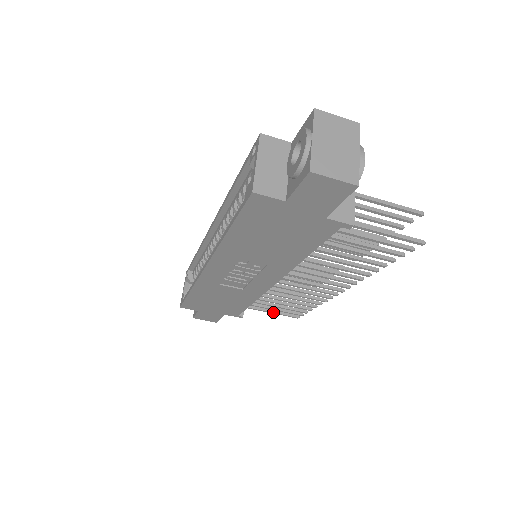
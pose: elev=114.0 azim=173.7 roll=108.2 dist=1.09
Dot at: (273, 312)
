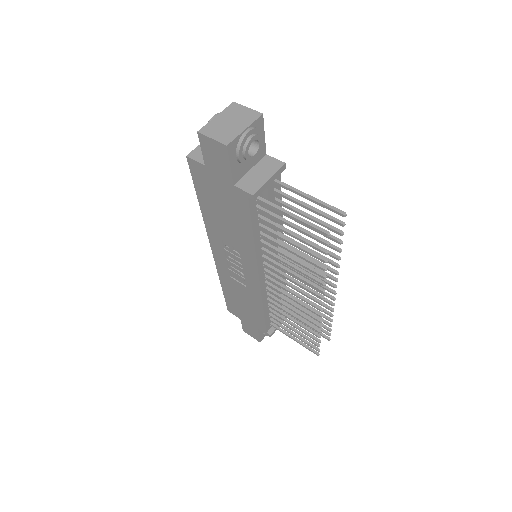
Dot at: (296, 340)
